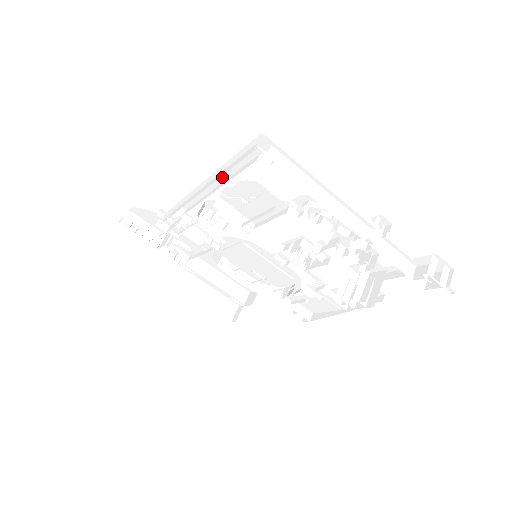
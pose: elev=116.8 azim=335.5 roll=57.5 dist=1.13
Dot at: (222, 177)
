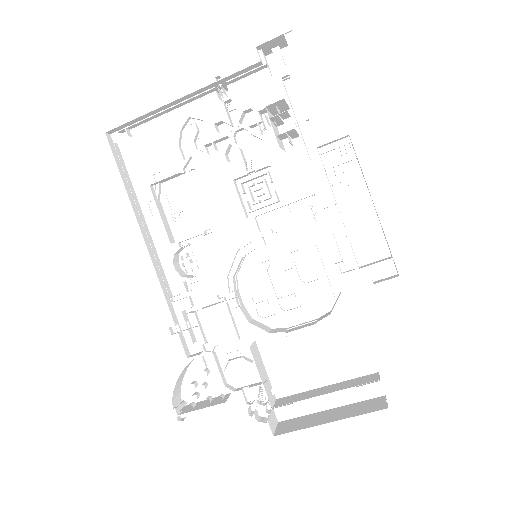
Dot at: (144, 207)
